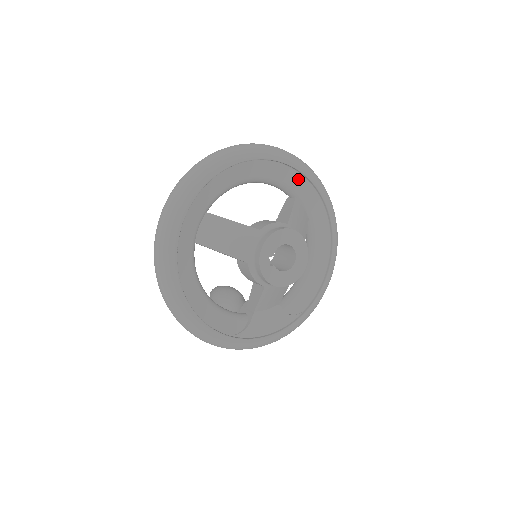
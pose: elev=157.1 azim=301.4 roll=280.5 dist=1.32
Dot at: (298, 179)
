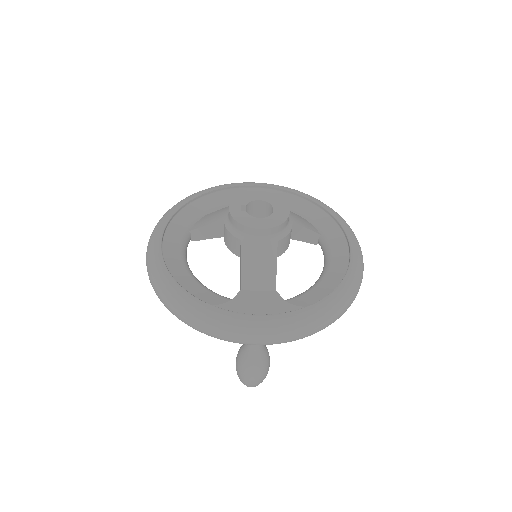
Dot at: (304, 204)
